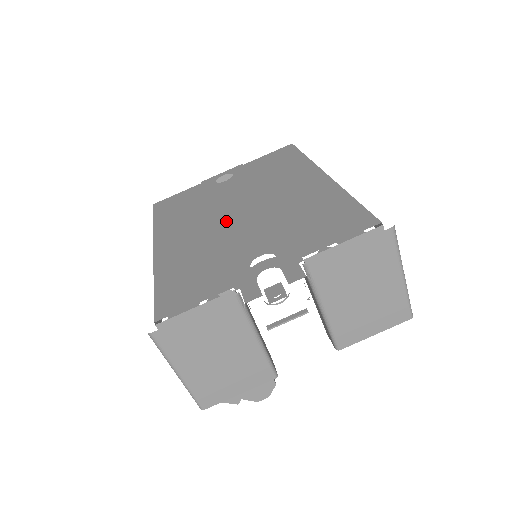
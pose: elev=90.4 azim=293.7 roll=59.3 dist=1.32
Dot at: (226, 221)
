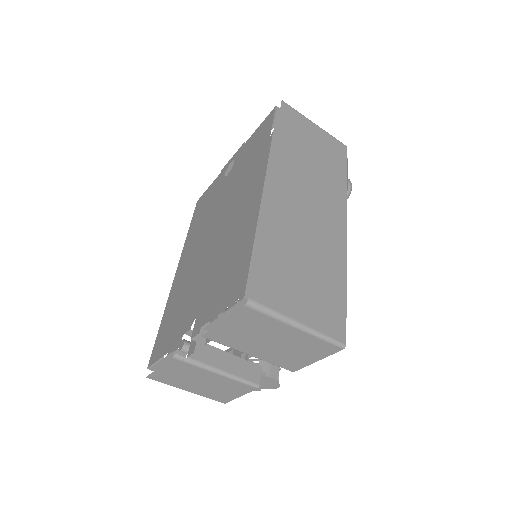
Dot at: (203, 248)
